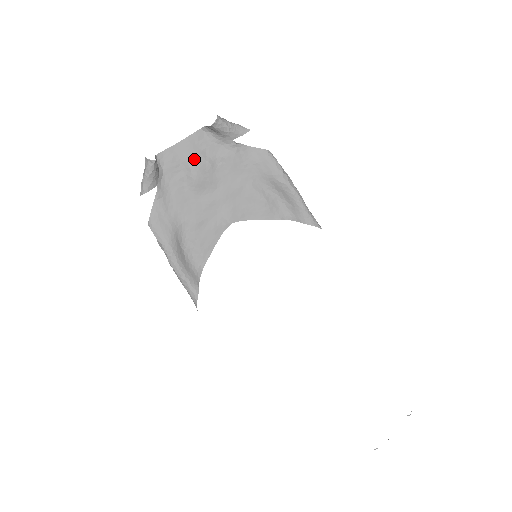
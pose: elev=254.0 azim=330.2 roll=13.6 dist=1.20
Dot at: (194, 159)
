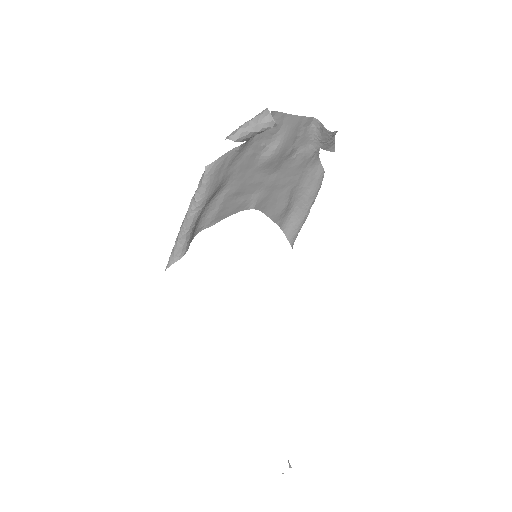
Dot at: (288, 139)
